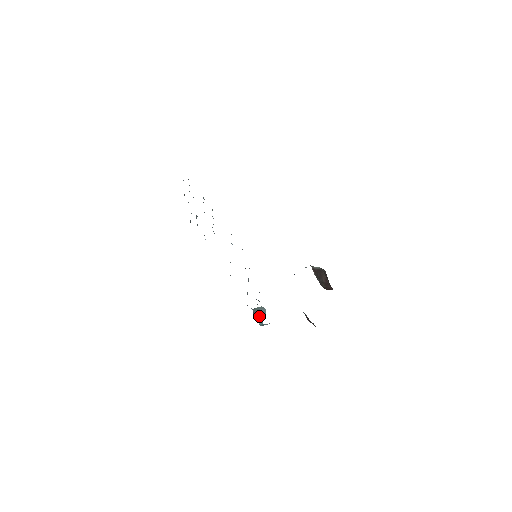
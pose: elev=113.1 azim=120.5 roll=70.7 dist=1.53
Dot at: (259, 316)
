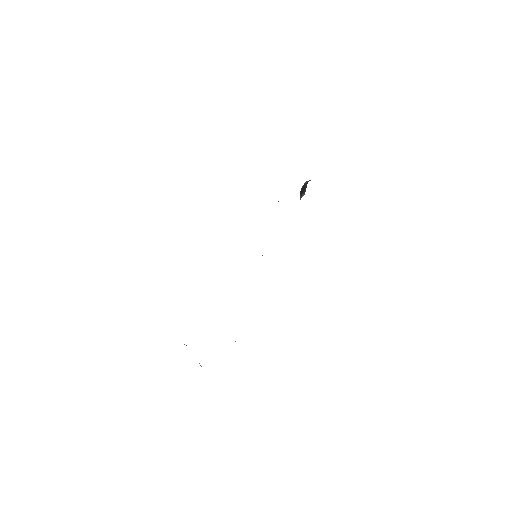
Dot at: occluded
